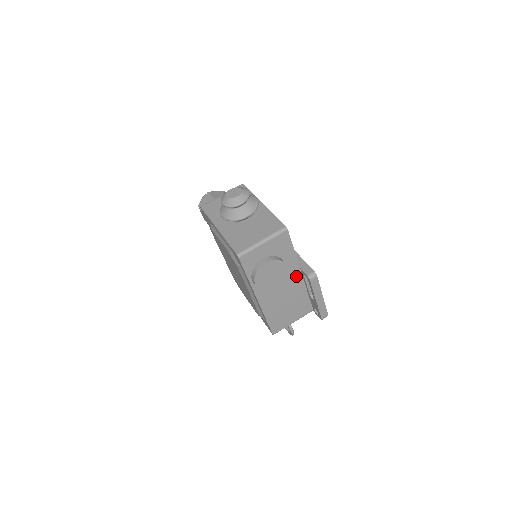
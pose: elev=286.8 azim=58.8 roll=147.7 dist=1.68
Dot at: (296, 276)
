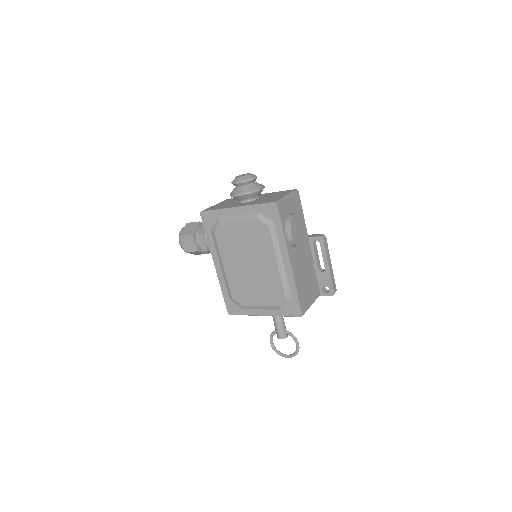
Dot at: (307, 246)
